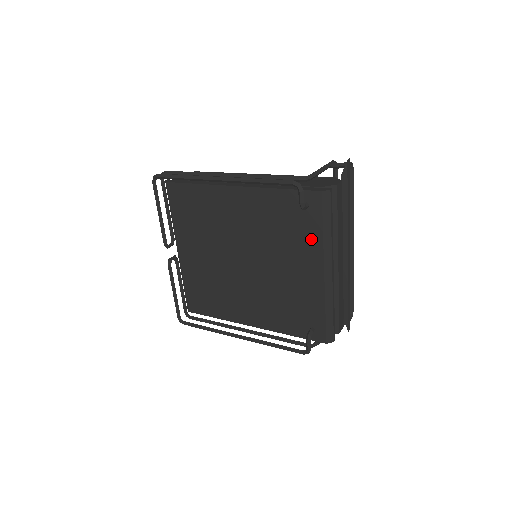
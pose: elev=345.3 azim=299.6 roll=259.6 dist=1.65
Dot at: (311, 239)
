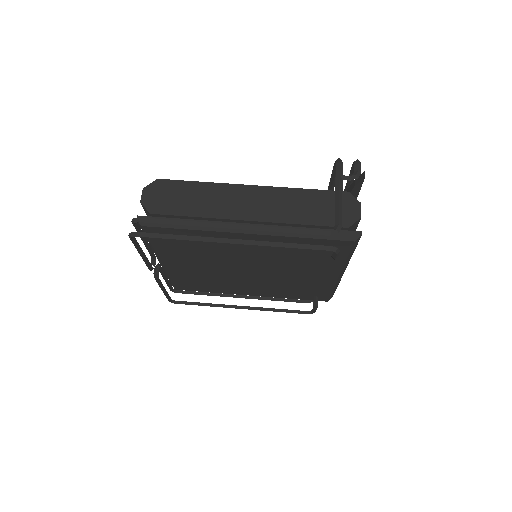
Dot at: (331, 262)
